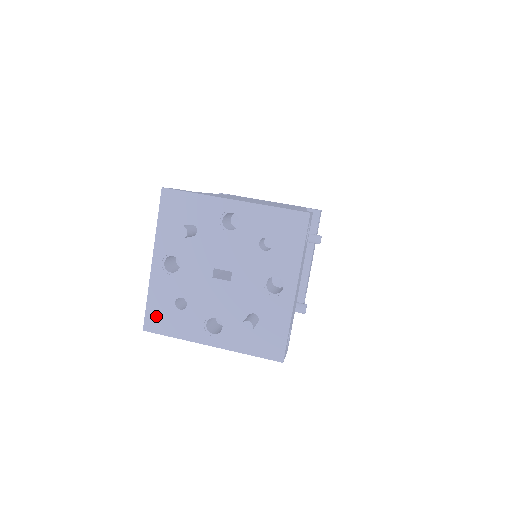
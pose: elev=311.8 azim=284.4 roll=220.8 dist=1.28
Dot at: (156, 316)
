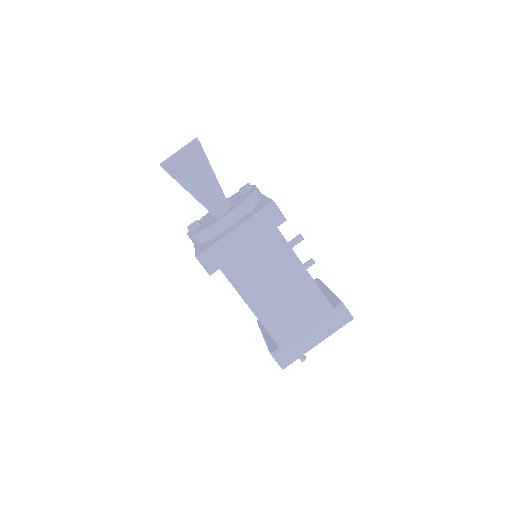
Dot at: occluded
